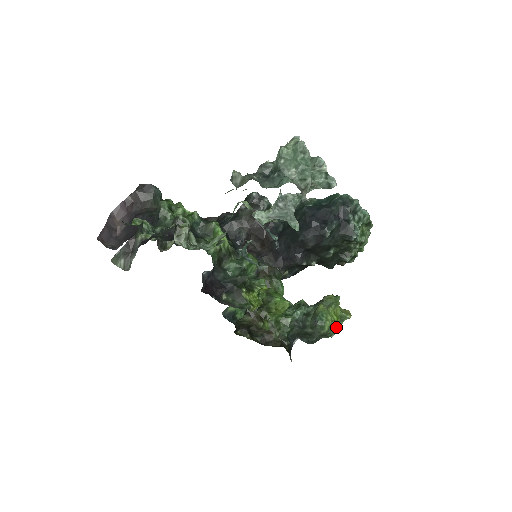
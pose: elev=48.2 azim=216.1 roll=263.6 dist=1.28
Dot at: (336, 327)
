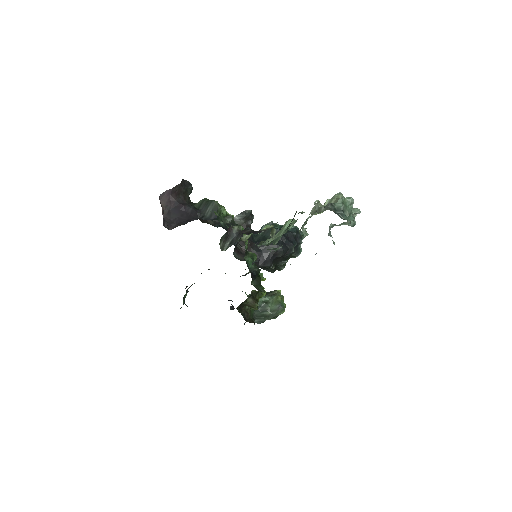
Dot at: occluded
